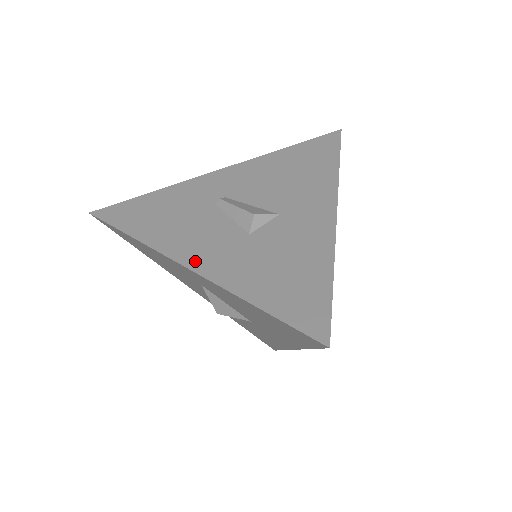
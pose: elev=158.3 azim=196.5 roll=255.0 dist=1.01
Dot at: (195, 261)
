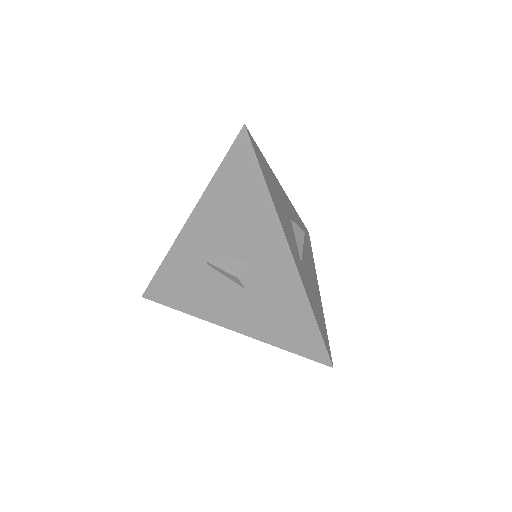
Dot at: (229, 322)
